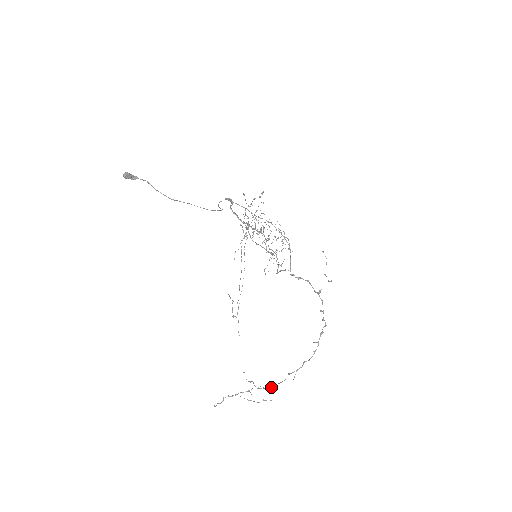
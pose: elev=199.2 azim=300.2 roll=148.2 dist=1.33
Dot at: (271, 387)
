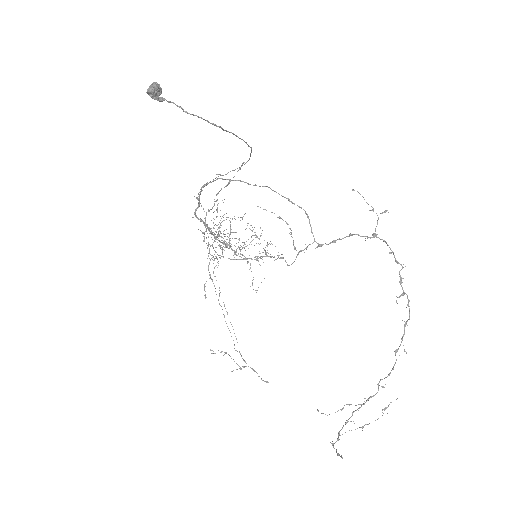
Dot at: occluded
